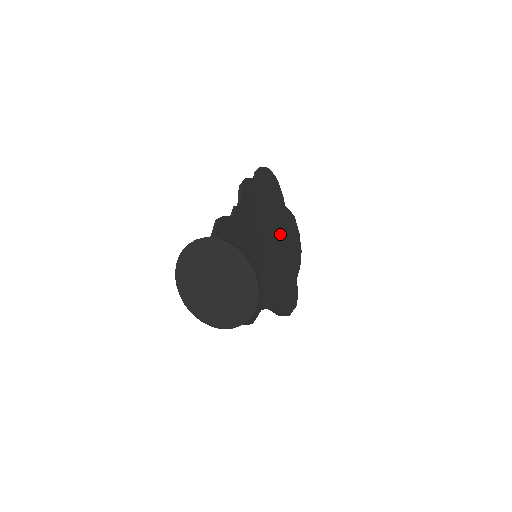
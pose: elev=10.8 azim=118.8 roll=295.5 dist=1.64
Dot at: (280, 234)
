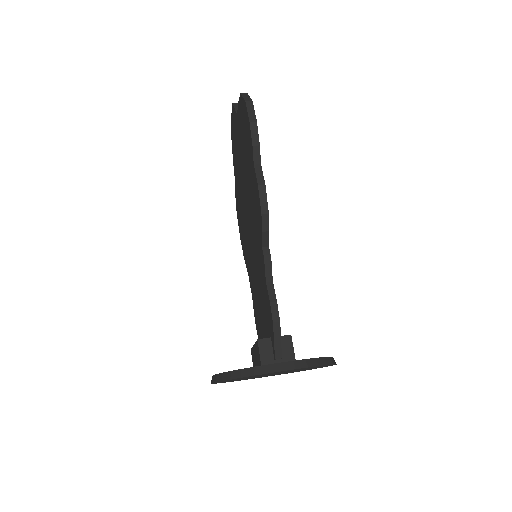
Dot at: occluded
